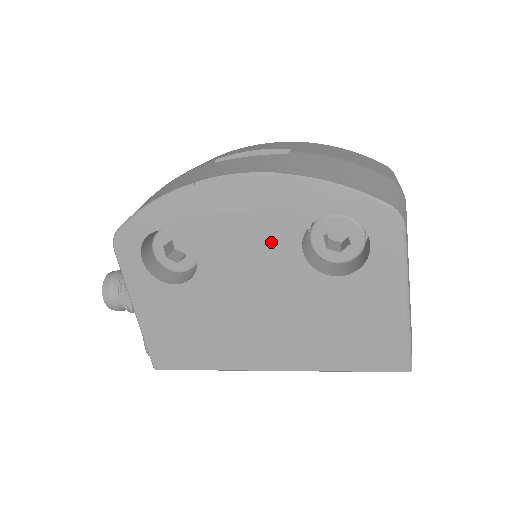
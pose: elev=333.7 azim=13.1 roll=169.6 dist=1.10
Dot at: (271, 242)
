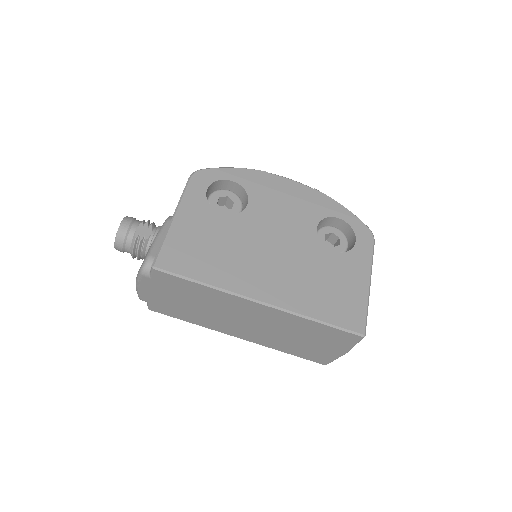
Dot at: (300, 217)
